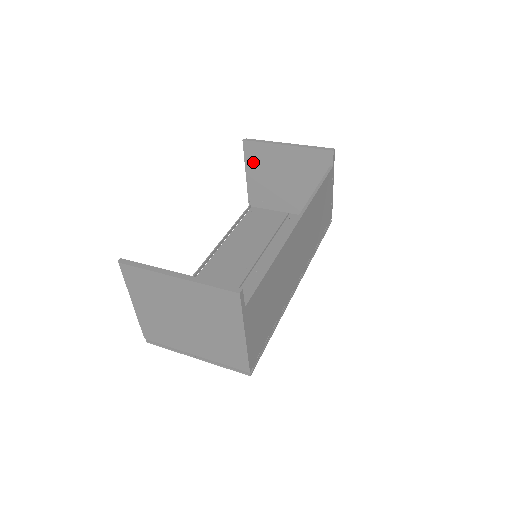
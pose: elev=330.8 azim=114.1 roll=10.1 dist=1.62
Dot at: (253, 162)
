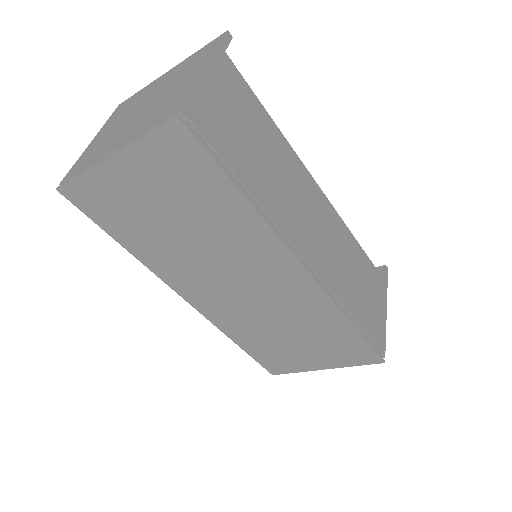
Dot at: occluded
